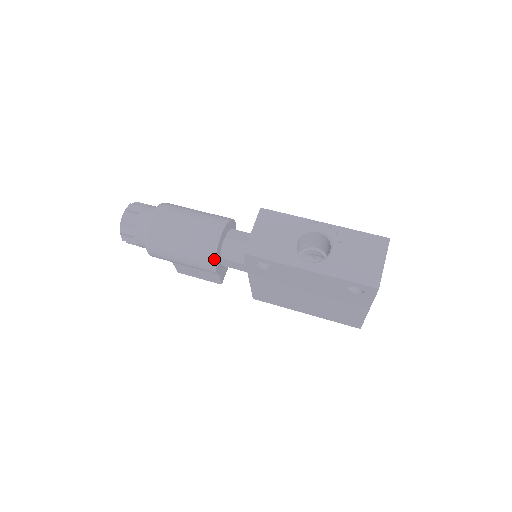
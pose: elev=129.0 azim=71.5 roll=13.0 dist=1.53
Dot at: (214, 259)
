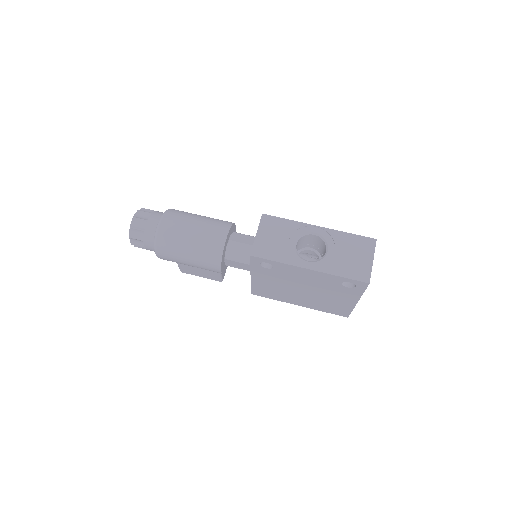
Dot at: (220, 260)
